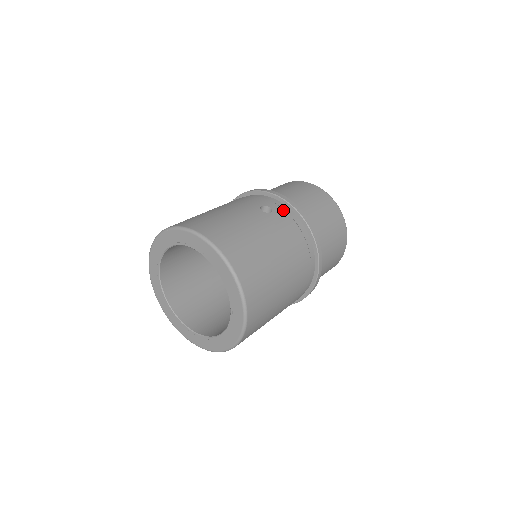
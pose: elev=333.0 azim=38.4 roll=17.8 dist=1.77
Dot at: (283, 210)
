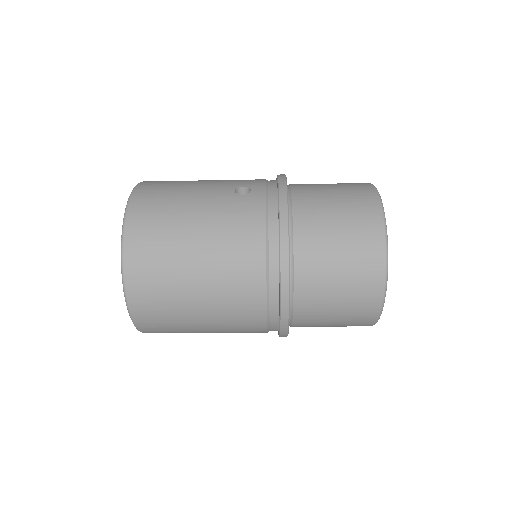
Dot at: (264, 197)
